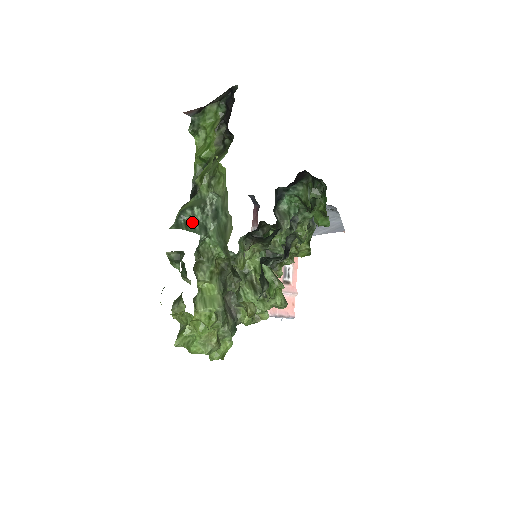
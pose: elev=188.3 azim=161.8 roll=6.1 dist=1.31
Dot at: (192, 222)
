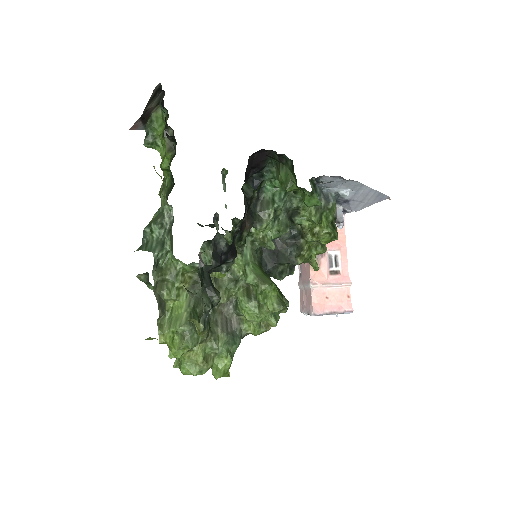
Dot at: (152, 240)
